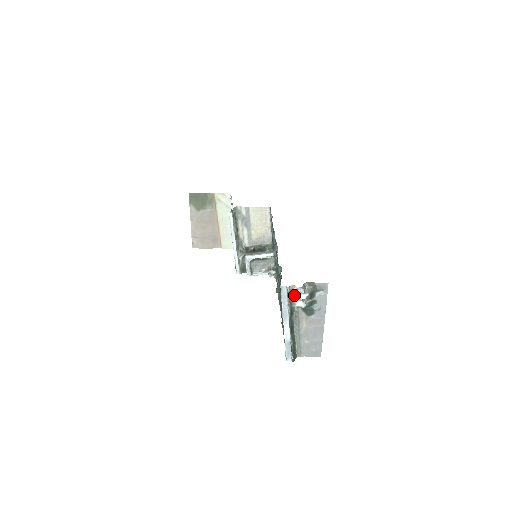
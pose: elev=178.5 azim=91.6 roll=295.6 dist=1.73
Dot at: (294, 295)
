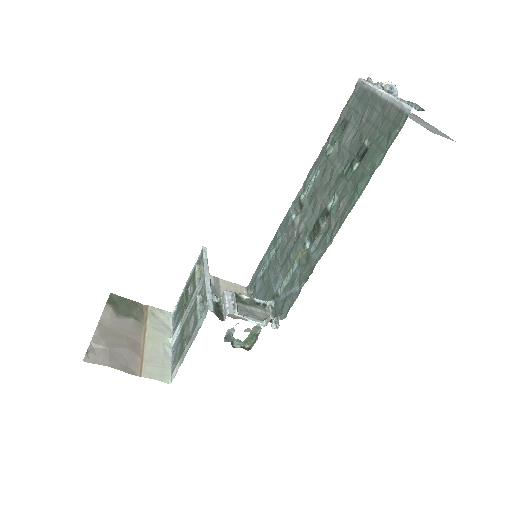
Dot at: occluded
